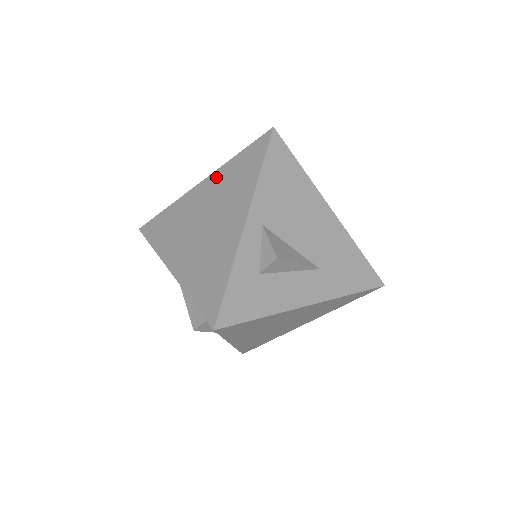
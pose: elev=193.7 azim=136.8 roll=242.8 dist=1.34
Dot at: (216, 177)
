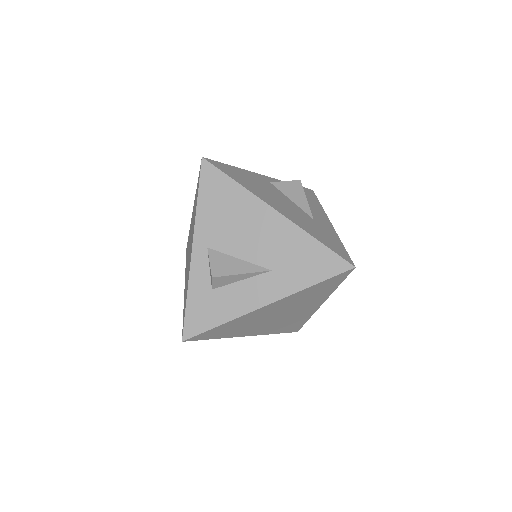
Dot at: occluded
